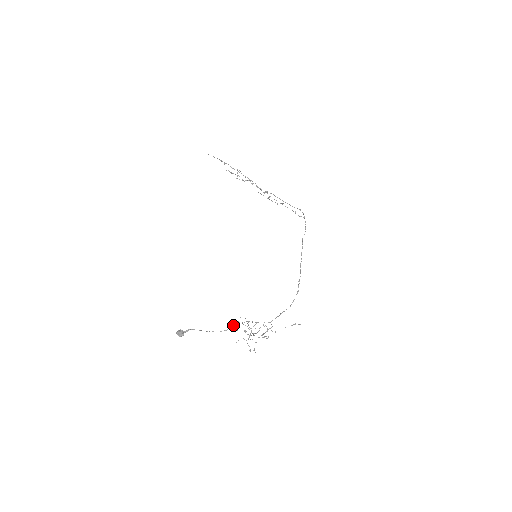
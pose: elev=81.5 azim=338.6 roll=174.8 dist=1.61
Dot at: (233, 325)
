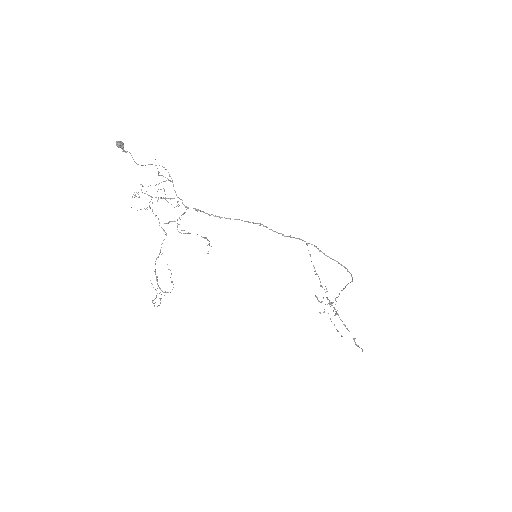
Dot at: occluded
